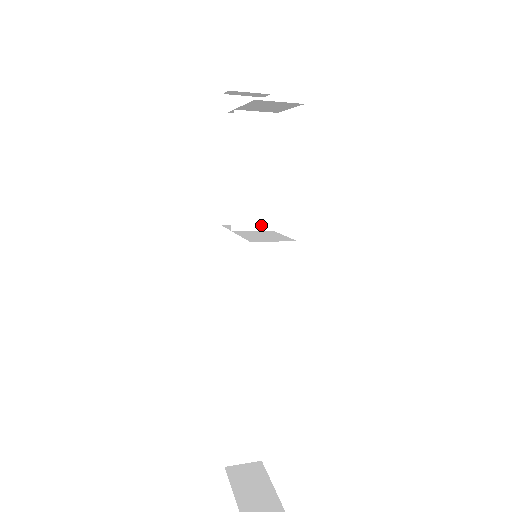
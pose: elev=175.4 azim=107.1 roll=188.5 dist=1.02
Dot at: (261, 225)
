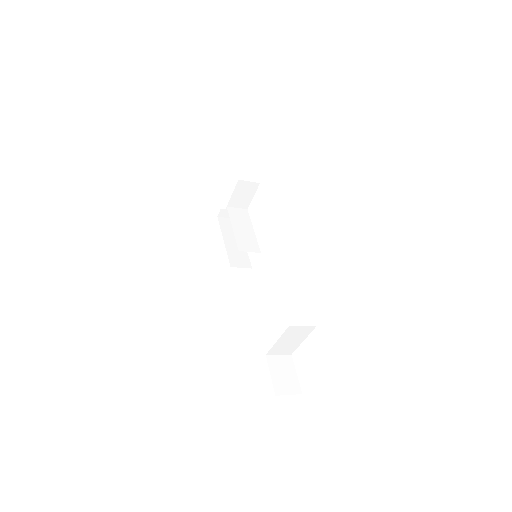
Dot at: (254, 250)
